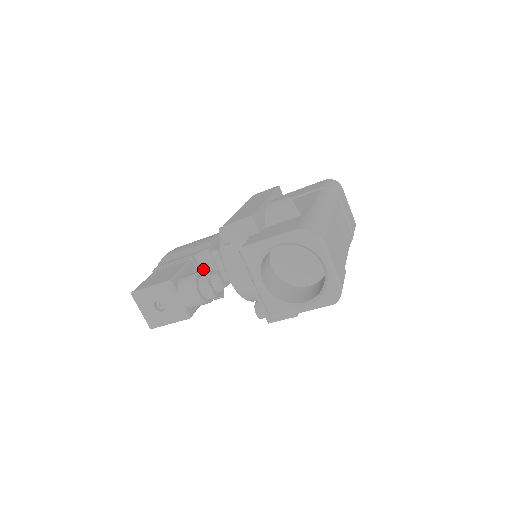
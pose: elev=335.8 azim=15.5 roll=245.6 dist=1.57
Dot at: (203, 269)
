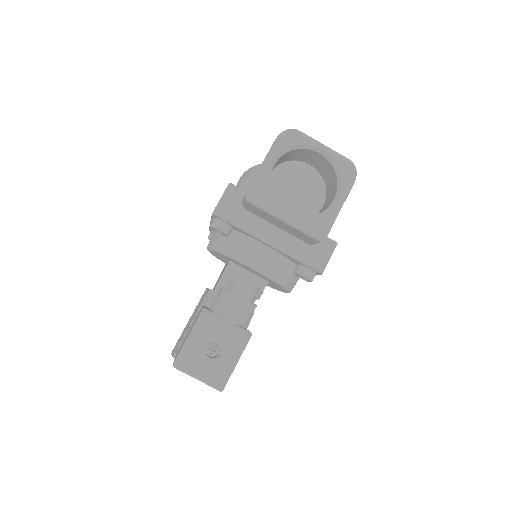
Dot at: occluded
